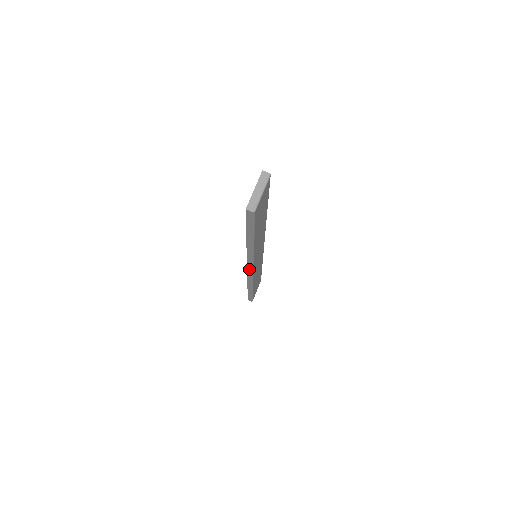
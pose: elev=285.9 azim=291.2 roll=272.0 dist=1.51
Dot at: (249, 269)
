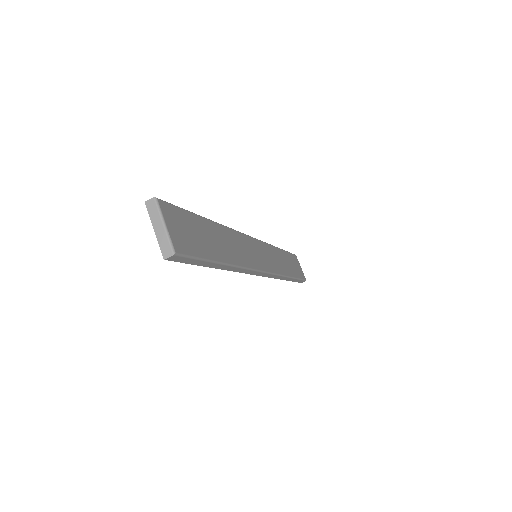
Dot at: (261, 275)
